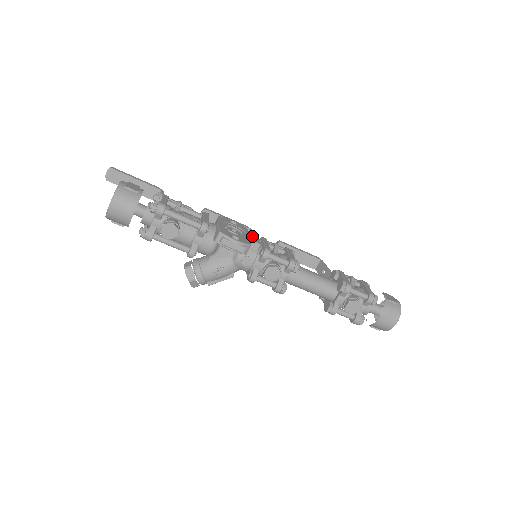
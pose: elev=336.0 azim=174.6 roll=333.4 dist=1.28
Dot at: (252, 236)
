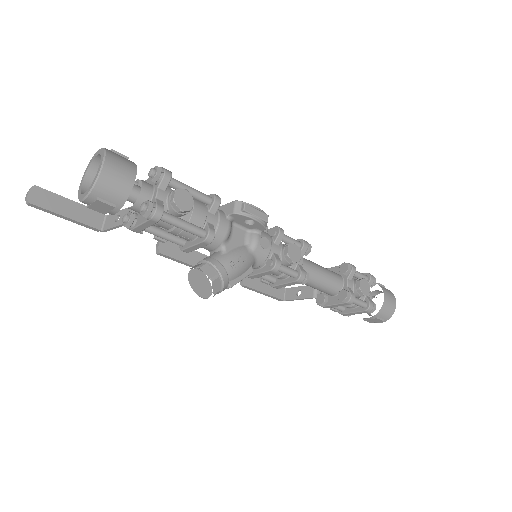
Dot at: occluded
